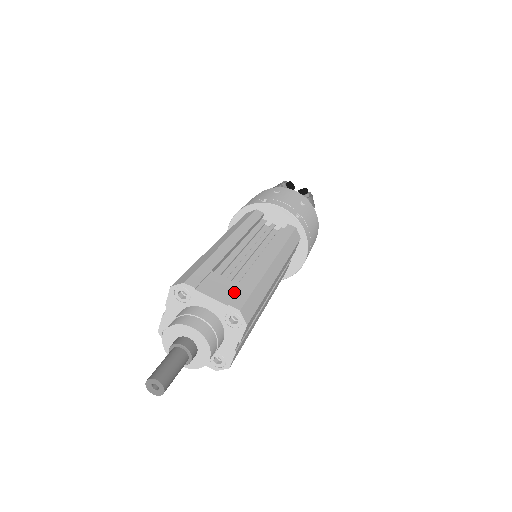
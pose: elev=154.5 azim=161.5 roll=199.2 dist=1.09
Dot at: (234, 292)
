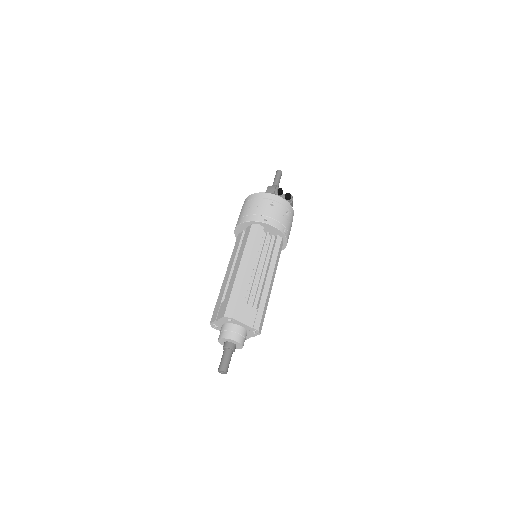
Dot at: (255, 316)
